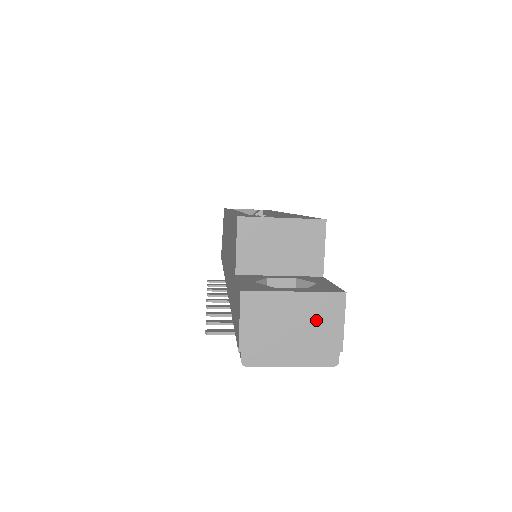
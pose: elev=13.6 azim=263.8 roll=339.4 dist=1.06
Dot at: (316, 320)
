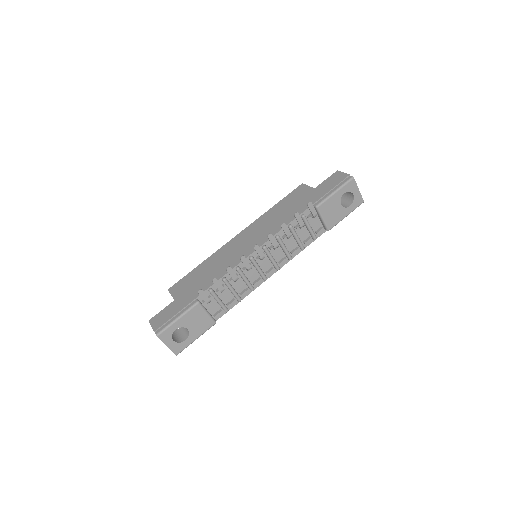
Dot at: occluded
